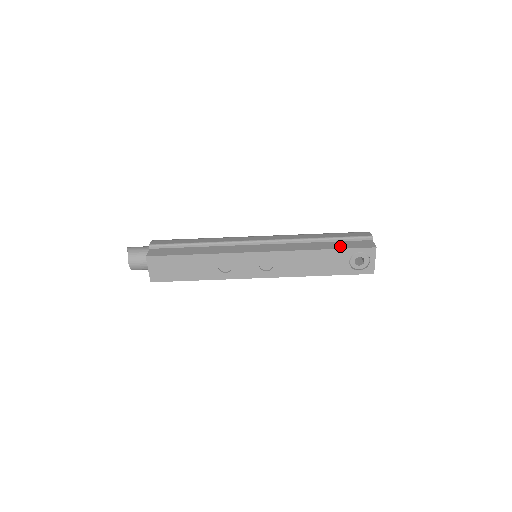
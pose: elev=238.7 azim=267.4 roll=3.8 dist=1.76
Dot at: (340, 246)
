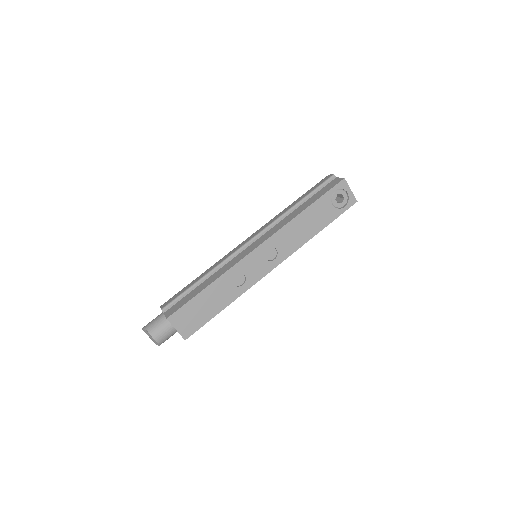
Dot at: (317, 197)
